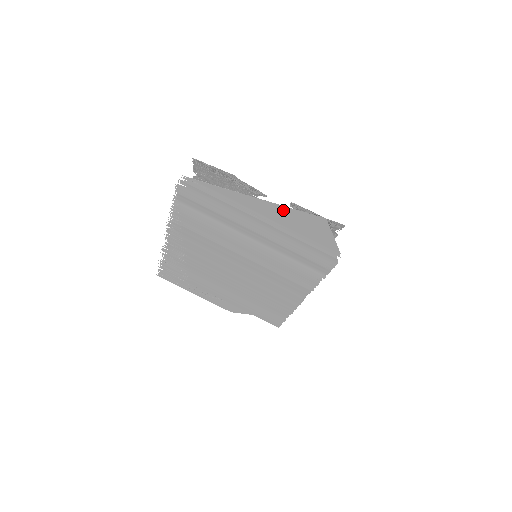
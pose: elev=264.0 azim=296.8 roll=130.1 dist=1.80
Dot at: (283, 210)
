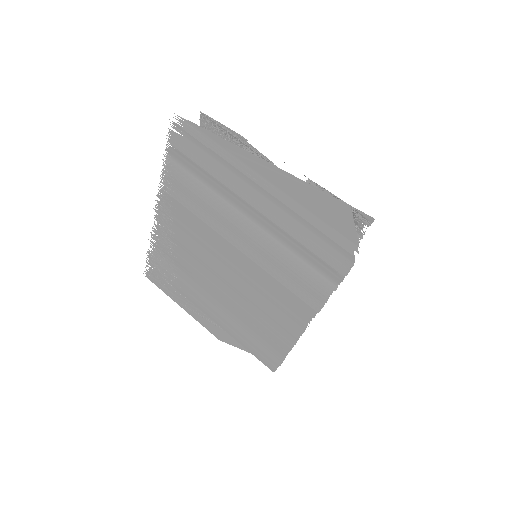
Dot at: (293, 180)
